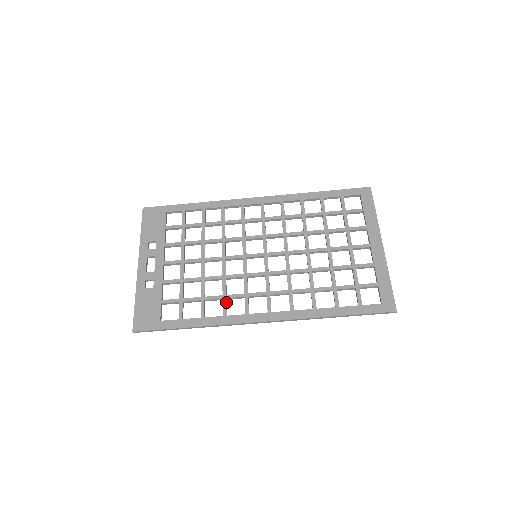
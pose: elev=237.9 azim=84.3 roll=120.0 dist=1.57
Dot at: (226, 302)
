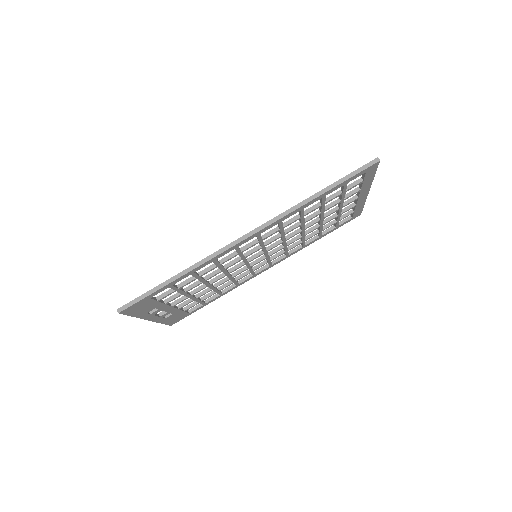
Dot at: (218, 261)
